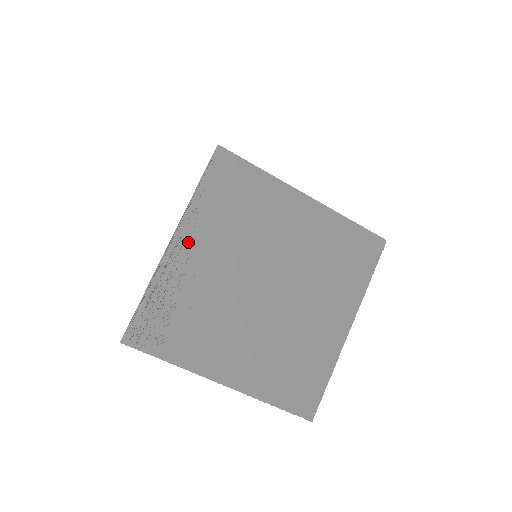
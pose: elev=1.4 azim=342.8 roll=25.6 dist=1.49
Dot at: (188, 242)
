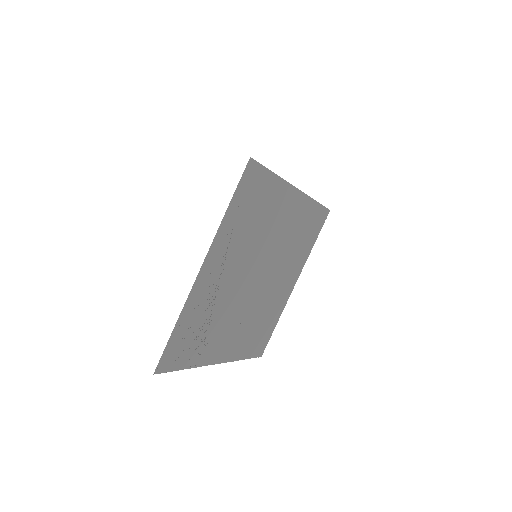
Dot at: (213, 265)
